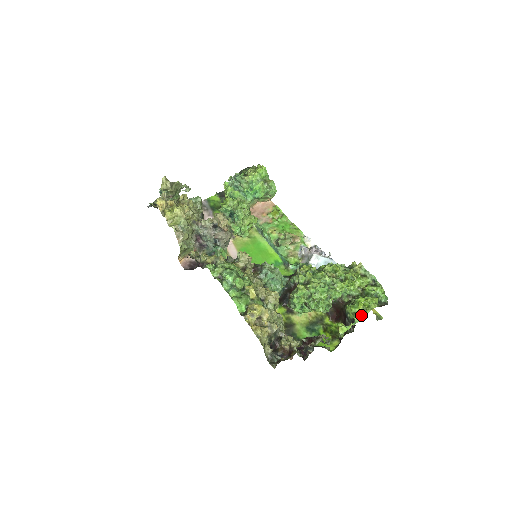
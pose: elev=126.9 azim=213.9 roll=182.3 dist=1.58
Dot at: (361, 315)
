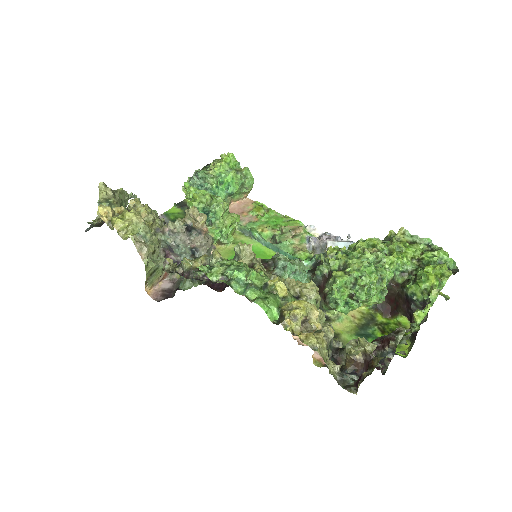
Dot at: (437, 289)
